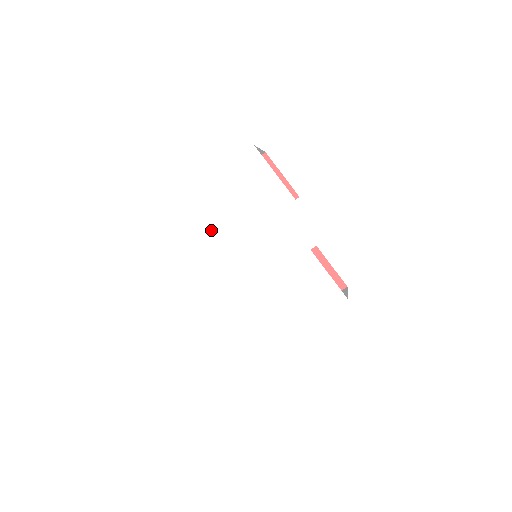
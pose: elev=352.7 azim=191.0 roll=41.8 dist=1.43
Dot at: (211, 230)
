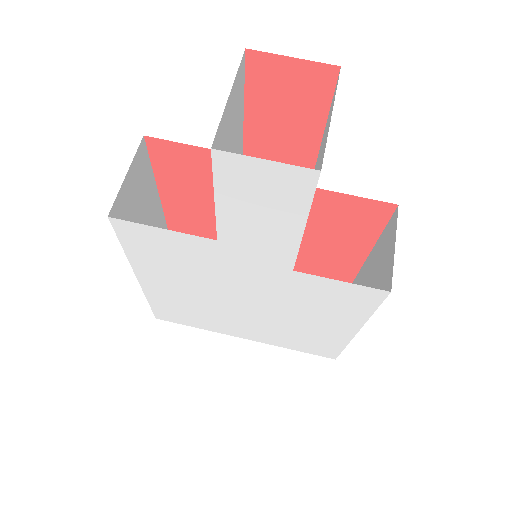
Dot at: (184, 288)
